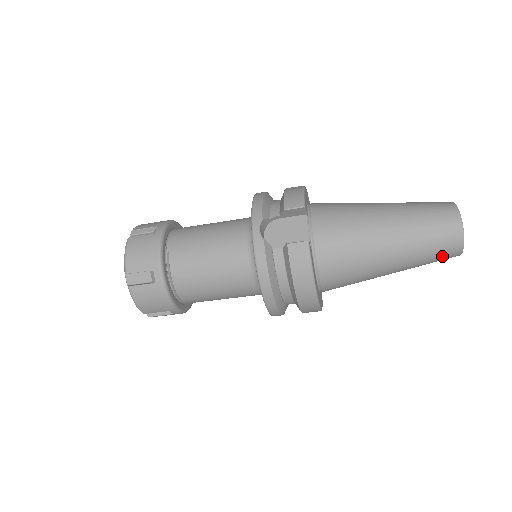
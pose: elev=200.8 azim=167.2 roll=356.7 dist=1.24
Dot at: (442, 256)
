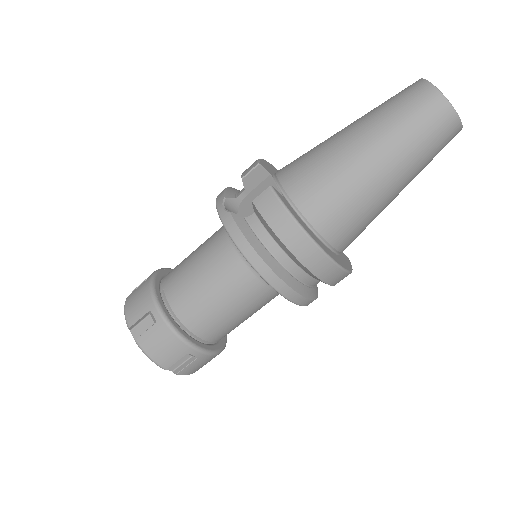
Dot at: (437, 132)
